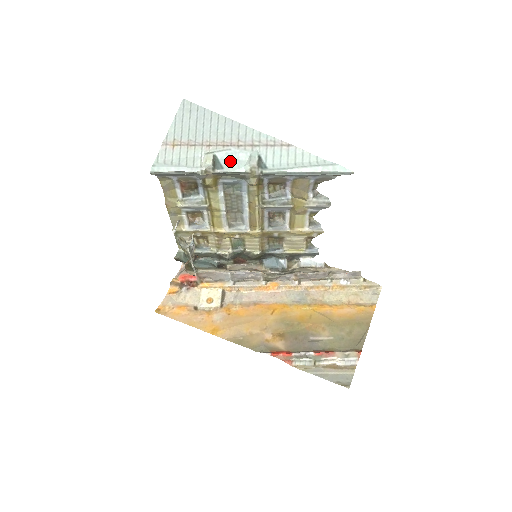
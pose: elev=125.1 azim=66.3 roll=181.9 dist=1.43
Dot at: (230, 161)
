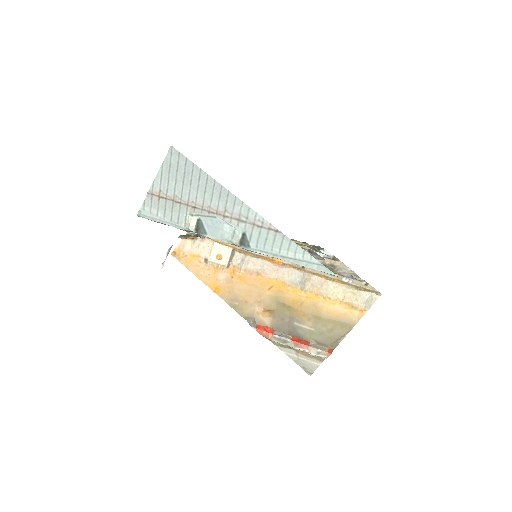
Dot at: (214, 229)
